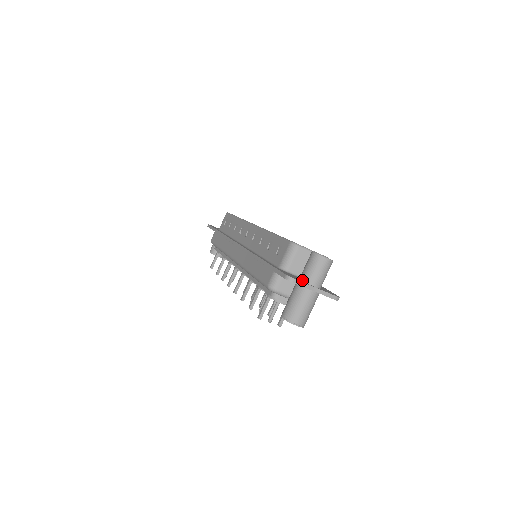
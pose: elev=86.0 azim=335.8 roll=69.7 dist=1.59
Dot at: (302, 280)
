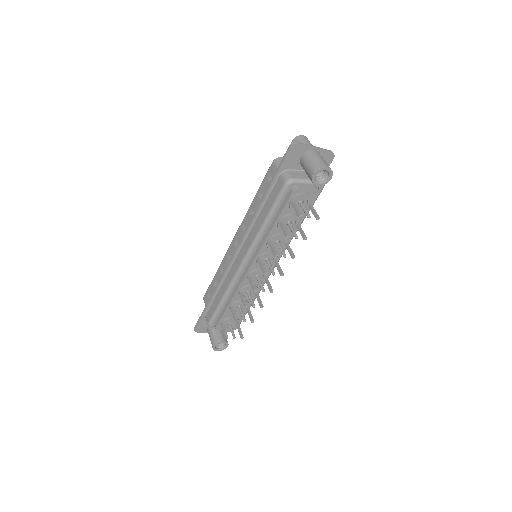
Dot at: (302, 152)
